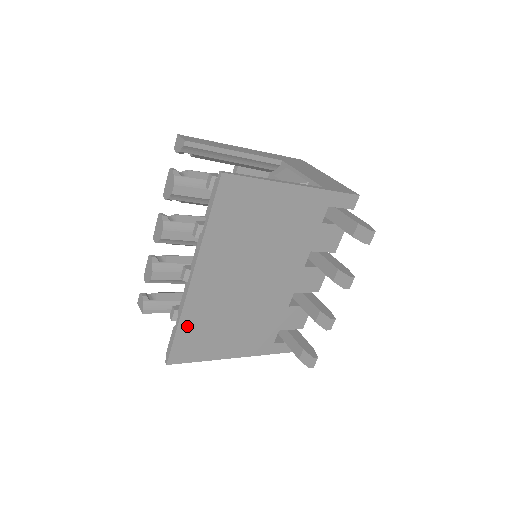
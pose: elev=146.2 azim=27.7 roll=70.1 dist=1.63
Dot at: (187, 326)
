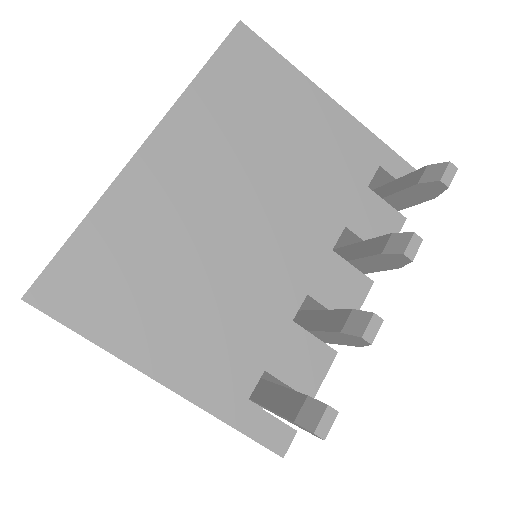
Dot at: (99, 233)
